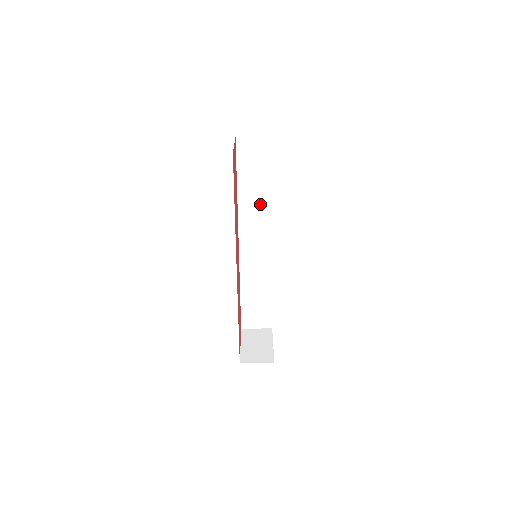
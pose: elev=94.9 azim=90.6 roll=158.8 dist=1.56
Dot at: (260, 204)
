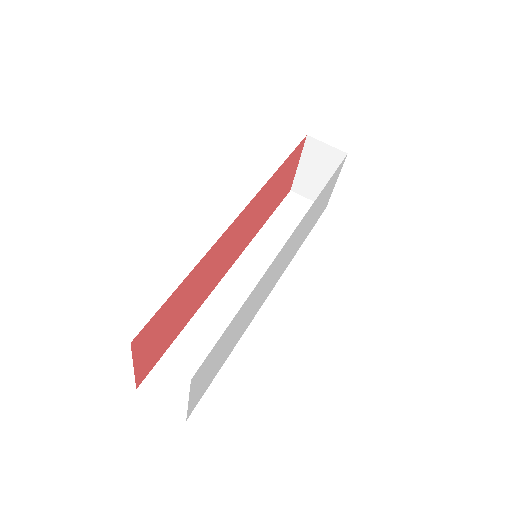
Dot at: (280, 248)
